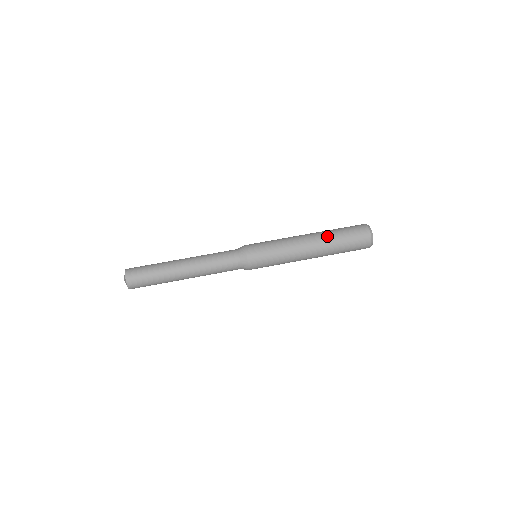
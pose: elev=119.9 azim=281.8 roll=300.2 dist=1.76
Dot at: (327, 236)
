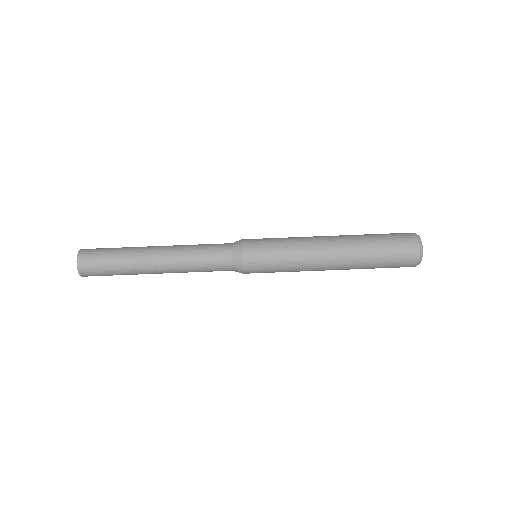
Dot at: (358, 250)
